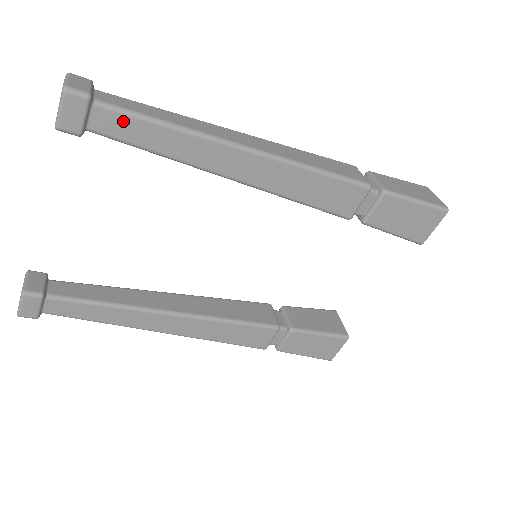
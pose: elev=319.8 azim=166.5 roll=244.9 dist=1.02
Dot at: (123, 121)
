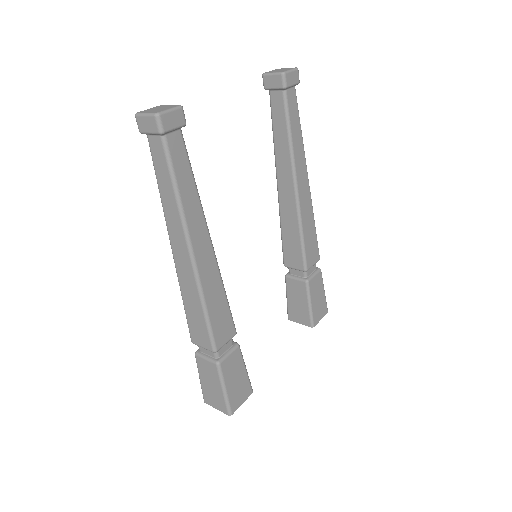
Dot at: (295, 106)
